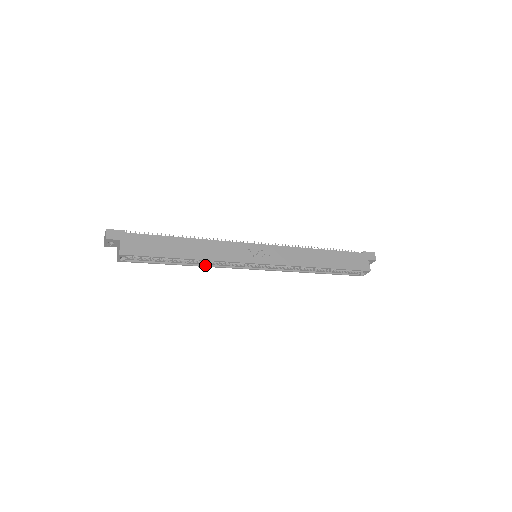
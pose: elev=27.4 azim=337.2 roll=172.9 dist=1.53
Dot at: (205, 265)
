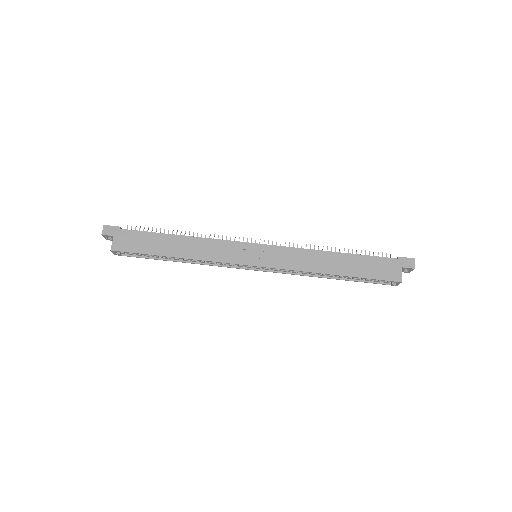
Dot at: (199, 263)
